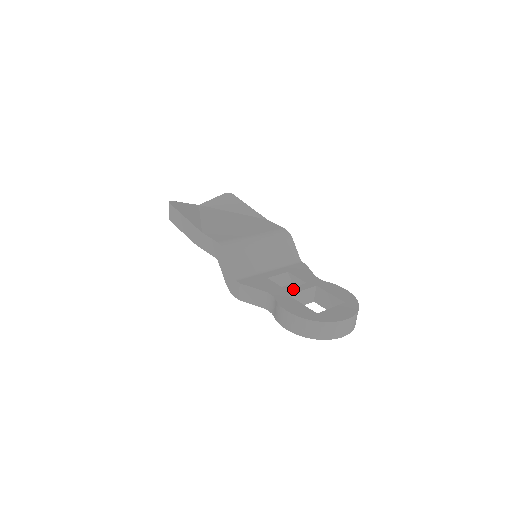
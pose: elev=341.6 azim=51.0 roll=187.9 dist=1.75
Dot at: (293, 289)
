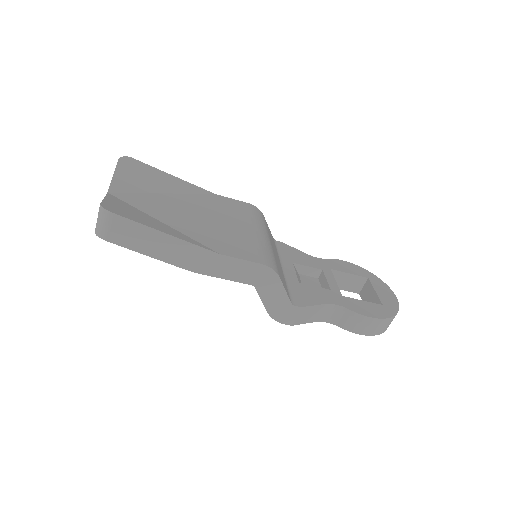
Dot at: (332, 285)
